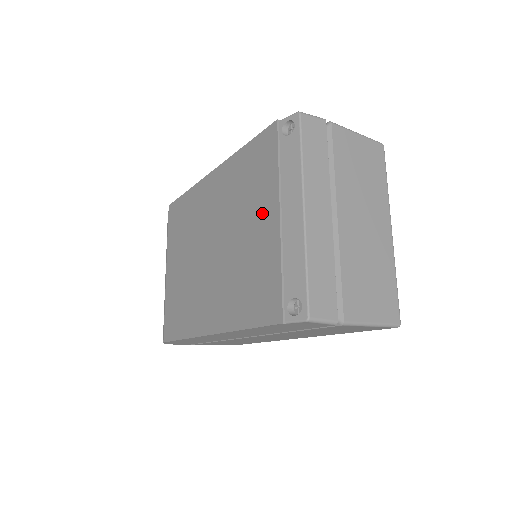
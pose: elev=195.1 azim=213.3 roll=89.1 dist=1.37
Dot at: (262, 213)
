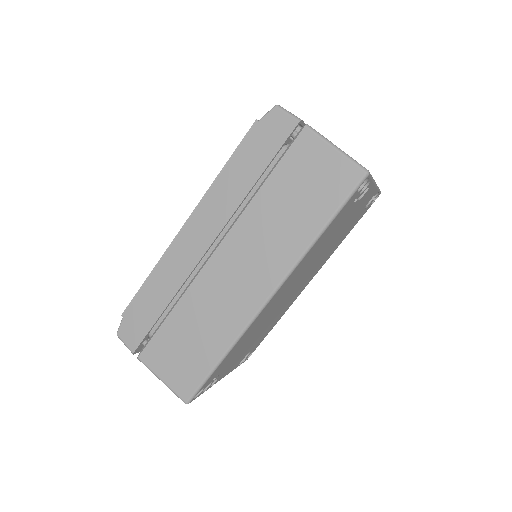
Dot at: occluded
